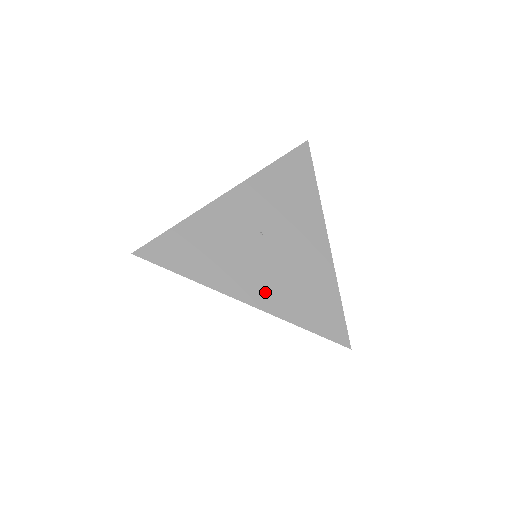
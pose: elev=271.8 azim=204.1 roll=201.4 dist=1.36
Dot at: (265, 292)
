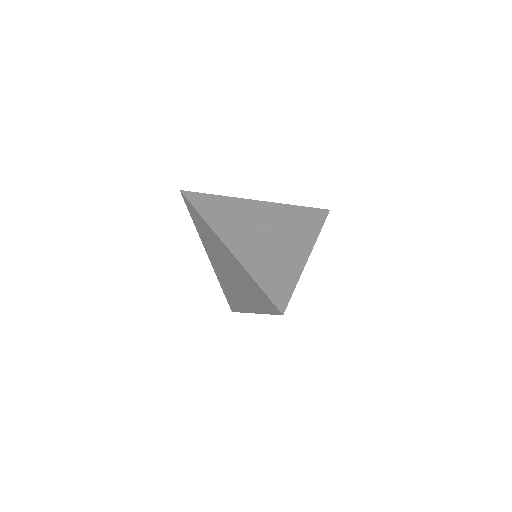
Dot at: (244, 251)
